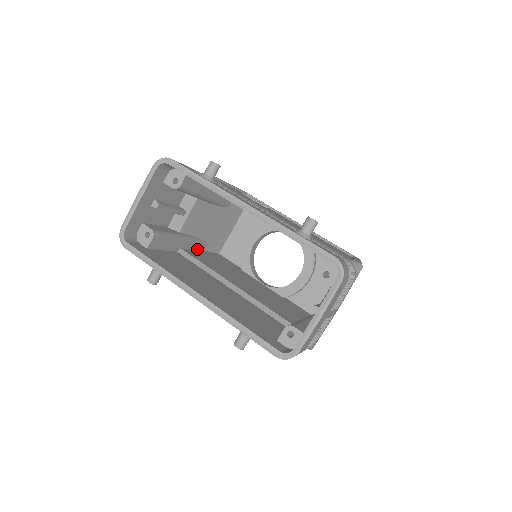
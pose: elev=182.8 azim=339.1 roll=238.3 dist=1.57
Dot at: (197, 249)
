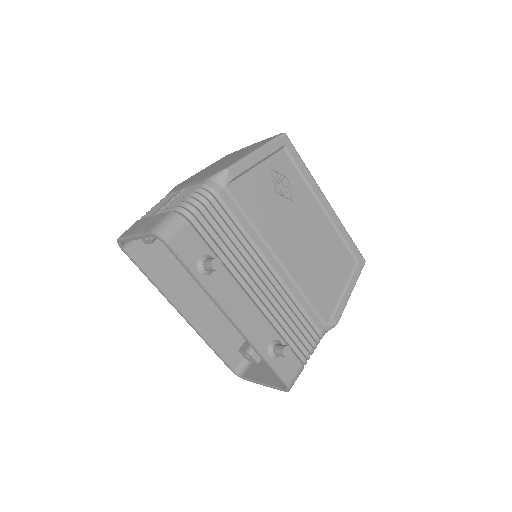
Dot at: occluded
